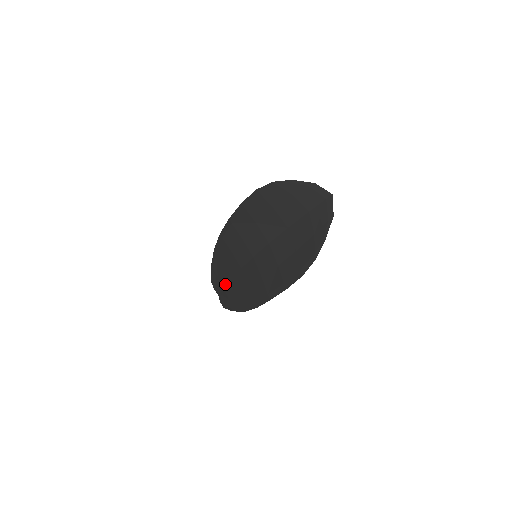
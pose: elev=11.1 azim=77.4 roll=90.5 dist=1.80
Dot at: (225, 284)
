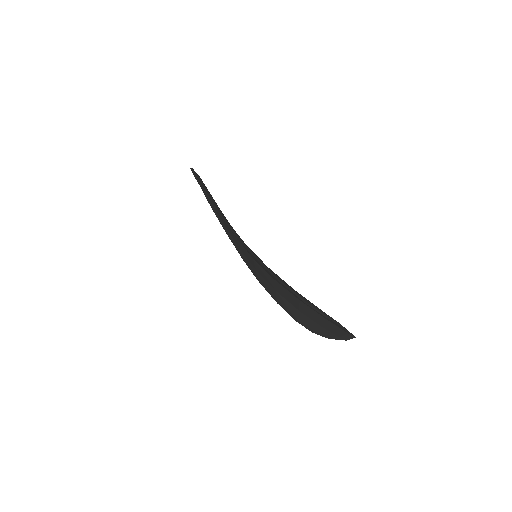
Dot at: occluded
